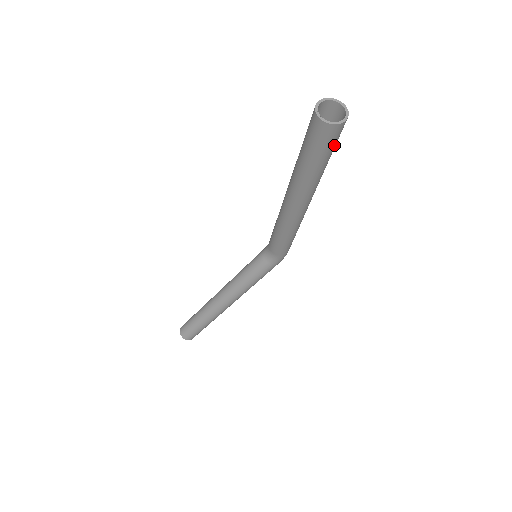
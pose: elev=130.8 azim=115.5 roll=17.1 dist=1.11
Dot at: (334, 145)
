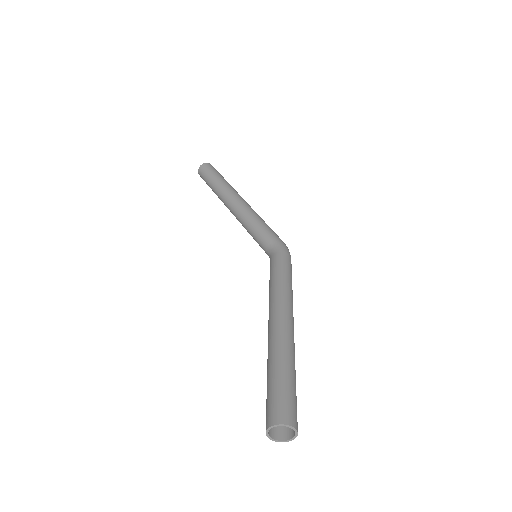
Dot at: occluded
